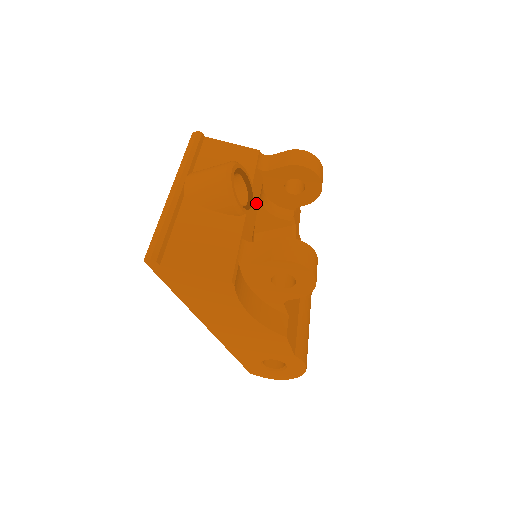
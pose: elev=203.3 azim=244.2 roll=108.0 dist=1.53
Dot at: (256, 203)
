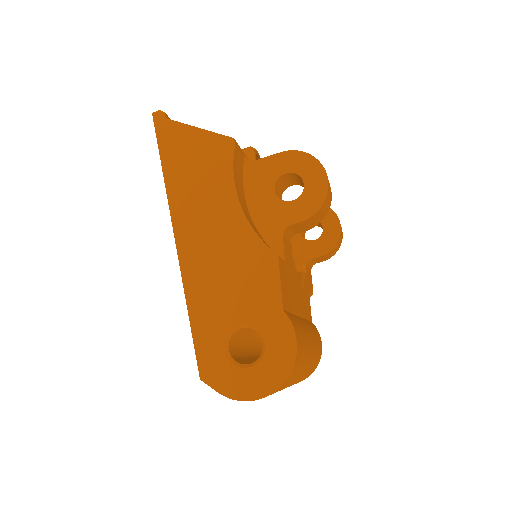
Dot at: occluded
